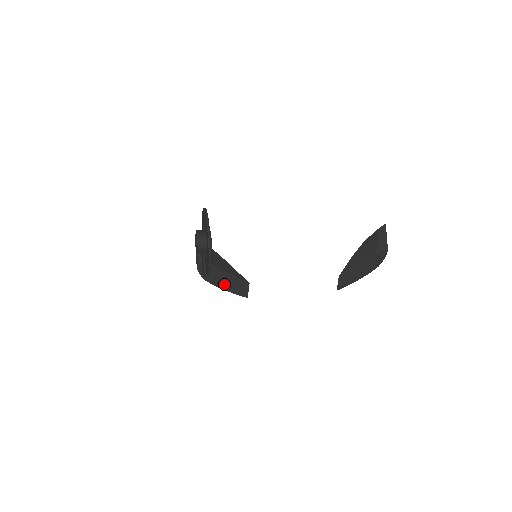
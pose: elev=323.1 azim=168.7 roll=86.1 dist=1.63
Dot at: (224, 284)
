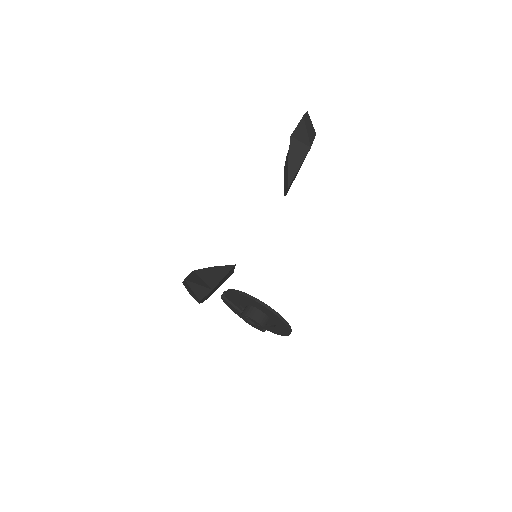
Dot at: (219, 286)
